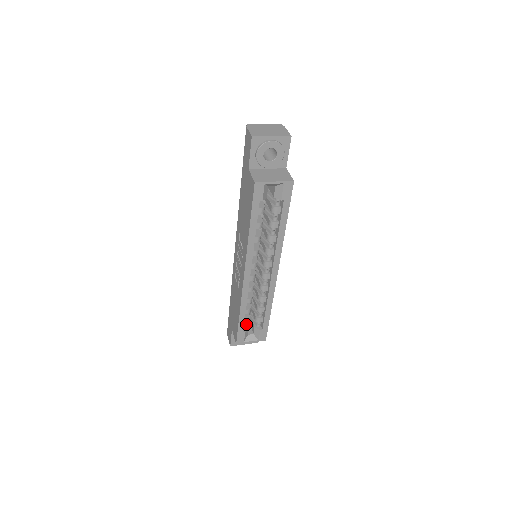
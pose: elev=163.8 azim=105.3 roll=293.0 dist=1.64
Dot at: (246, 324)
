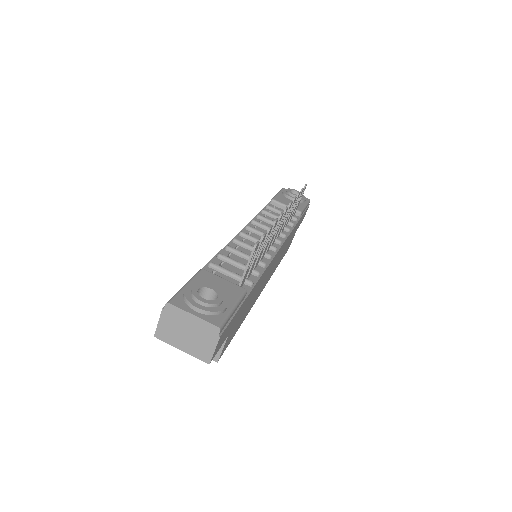
Dot at: occluded
